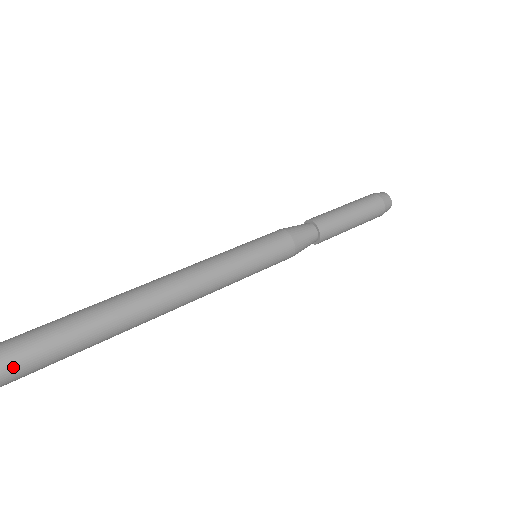
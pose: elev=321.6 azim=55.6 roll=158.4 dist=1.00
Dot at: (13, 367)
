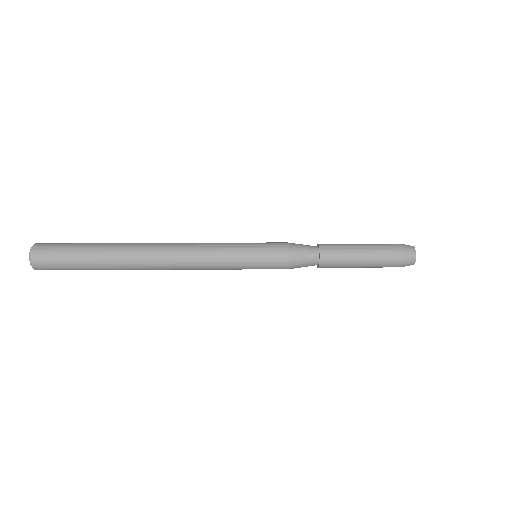
Dot at: (55, 265)
